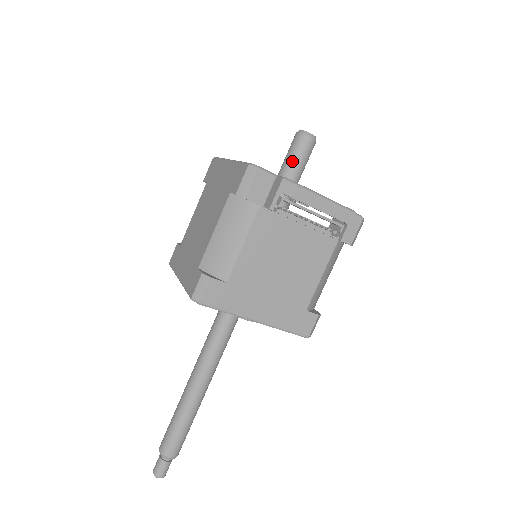
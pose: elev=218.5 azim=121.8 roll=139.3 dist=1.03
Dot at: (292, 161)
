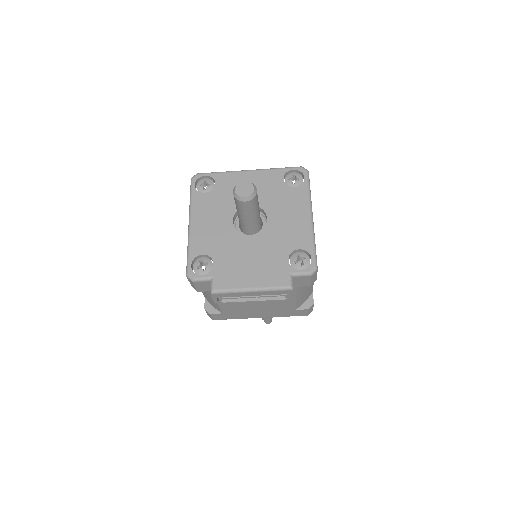
Dot at: (240, 215)
